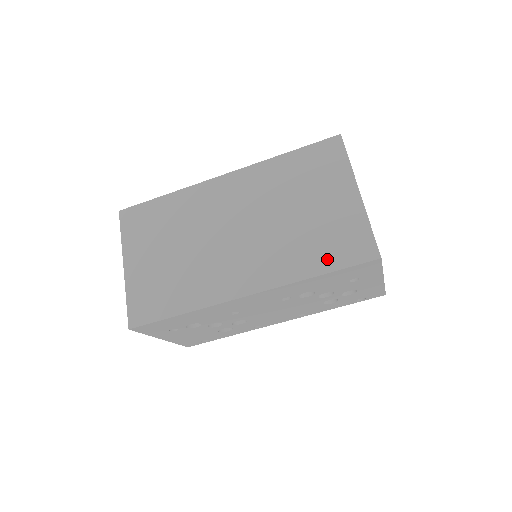
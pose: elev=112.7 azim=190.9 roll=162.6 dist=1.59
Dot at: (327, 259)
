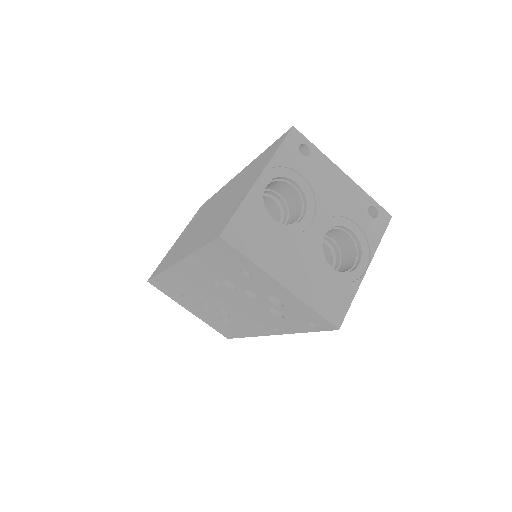
Dot at: (208, 237)
